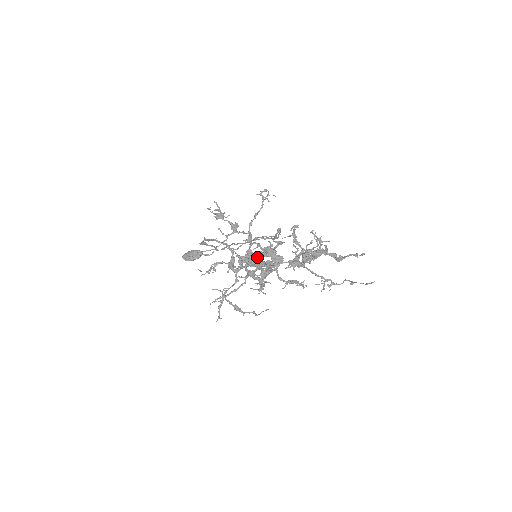
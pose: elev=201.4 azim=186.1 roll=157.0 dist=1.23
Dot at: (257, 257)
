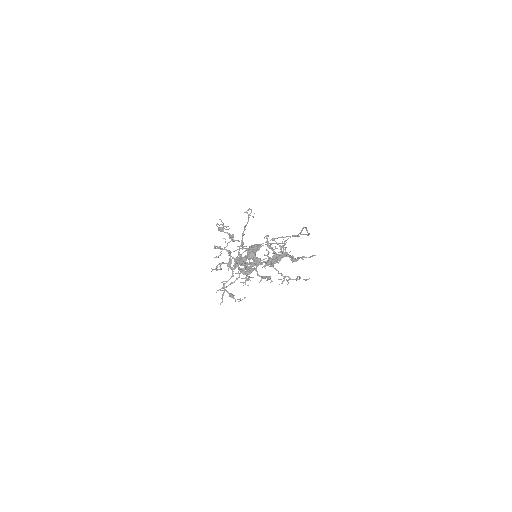
Dot at: (242, 259)
